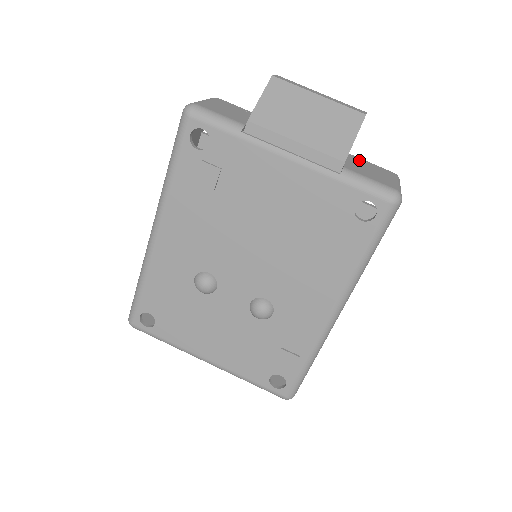
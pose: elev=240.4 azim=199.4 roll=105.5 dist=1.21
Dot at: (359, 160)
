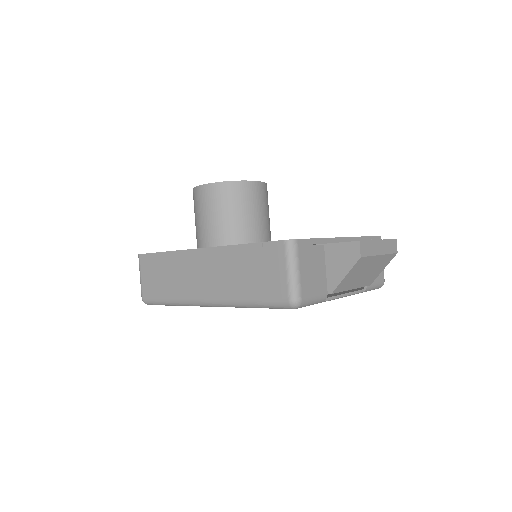
Dot at: occluded
